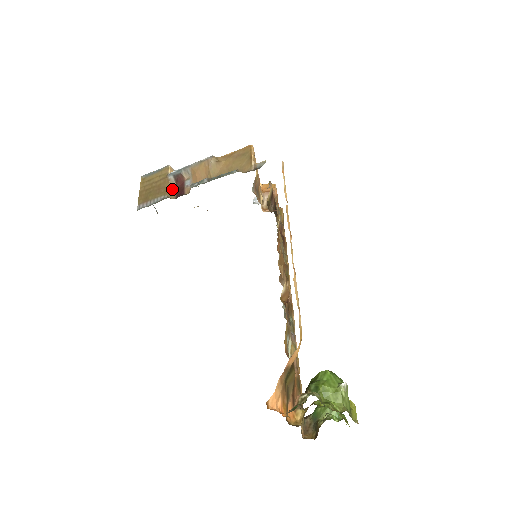
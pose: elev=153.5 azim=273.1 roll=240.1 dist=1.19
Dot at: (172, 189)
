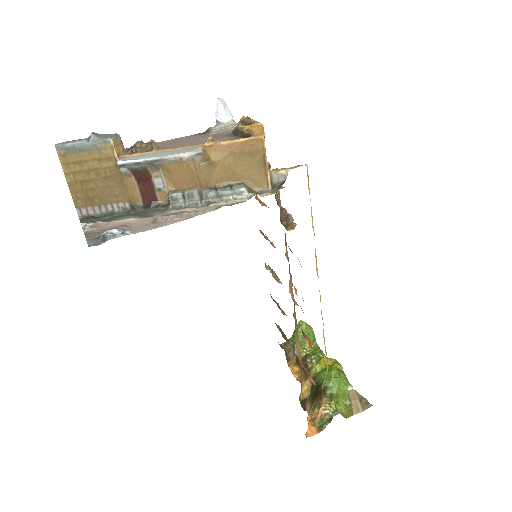
Dot at: (132, 188)
